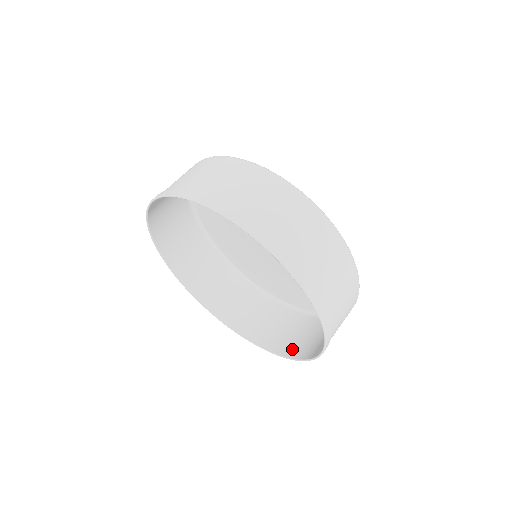
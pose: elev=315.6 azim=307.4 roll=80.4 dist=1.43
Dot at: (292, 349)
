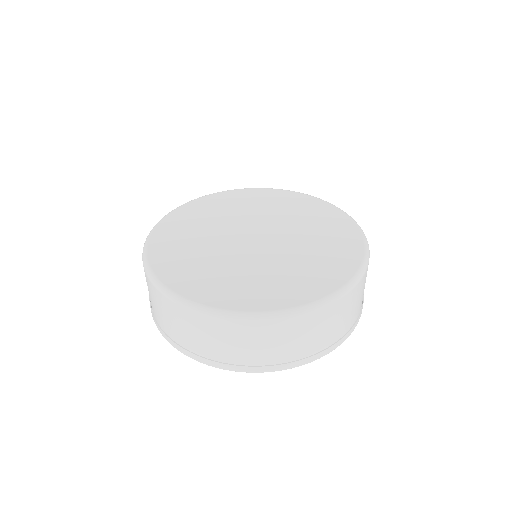
Dot at: occluded
